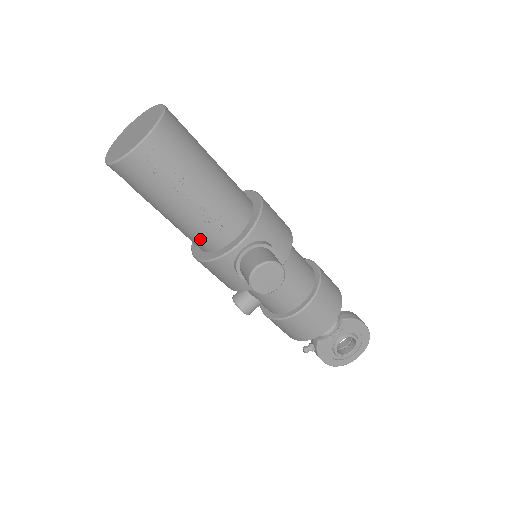
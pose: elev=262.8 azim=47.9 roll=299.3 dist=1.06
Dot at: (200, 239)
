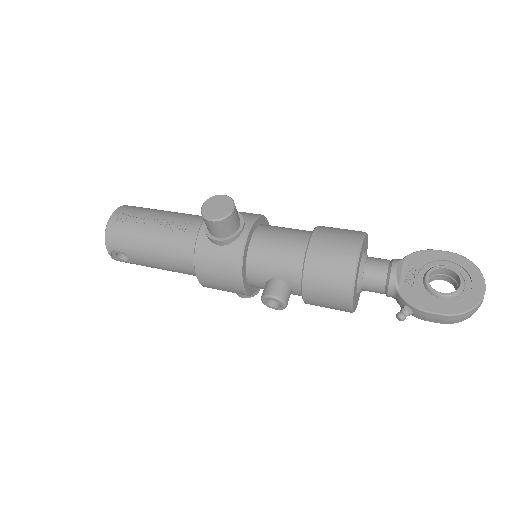
Dot at: (182, 249)
